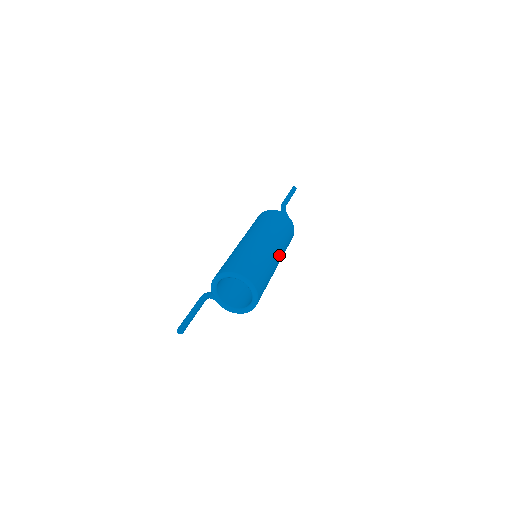
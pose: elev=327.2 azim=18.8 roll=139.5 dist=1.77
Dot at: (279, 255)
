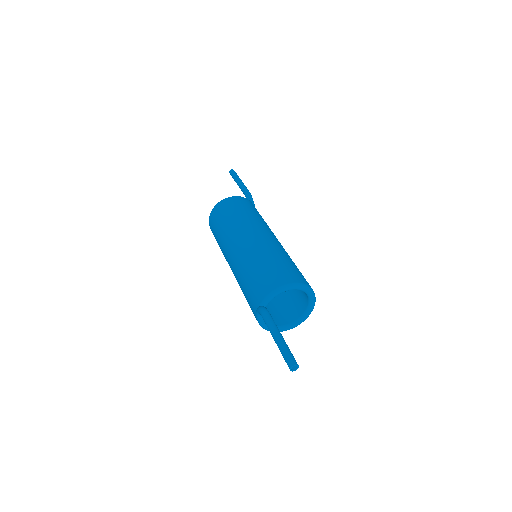
Dot at: occluded
